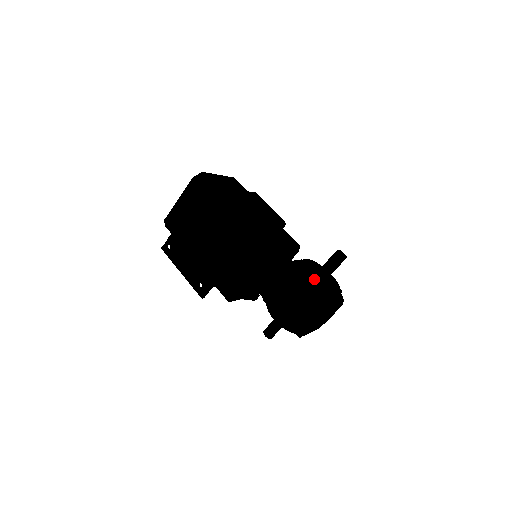
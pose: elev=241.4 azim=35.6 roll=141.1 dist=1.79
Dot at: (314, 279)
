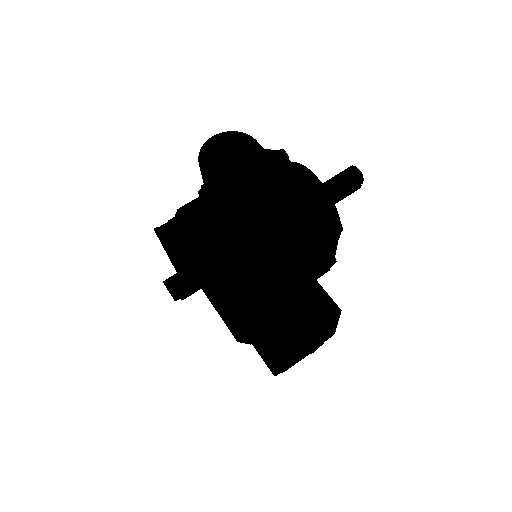
Dot at: occluded
